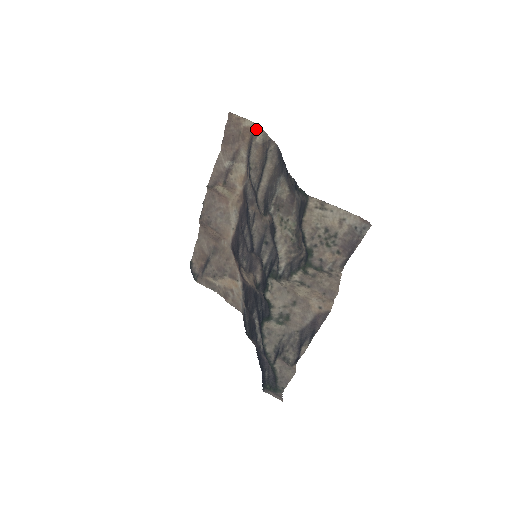
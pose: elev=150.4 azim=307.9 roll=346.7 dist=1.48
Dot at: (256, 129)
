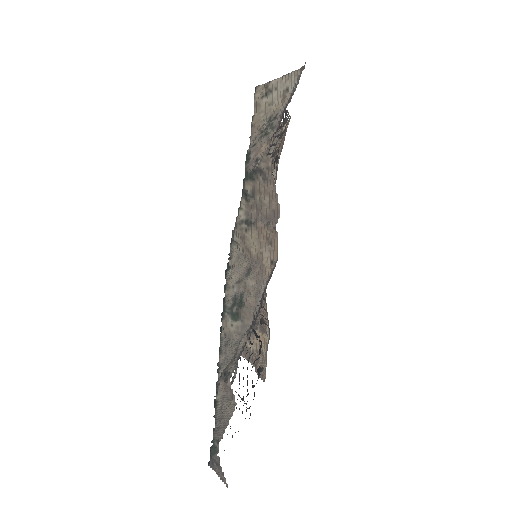
Dot at: occluded
